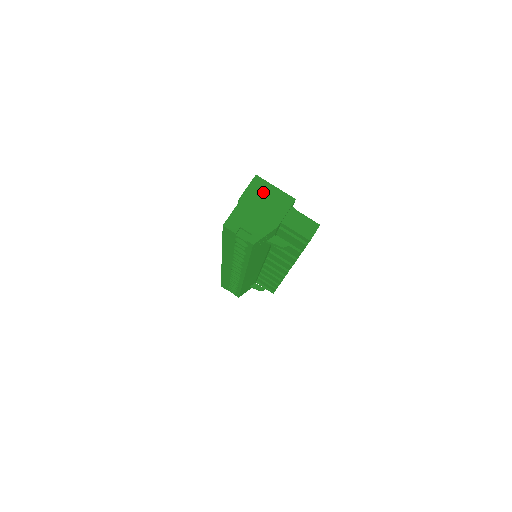
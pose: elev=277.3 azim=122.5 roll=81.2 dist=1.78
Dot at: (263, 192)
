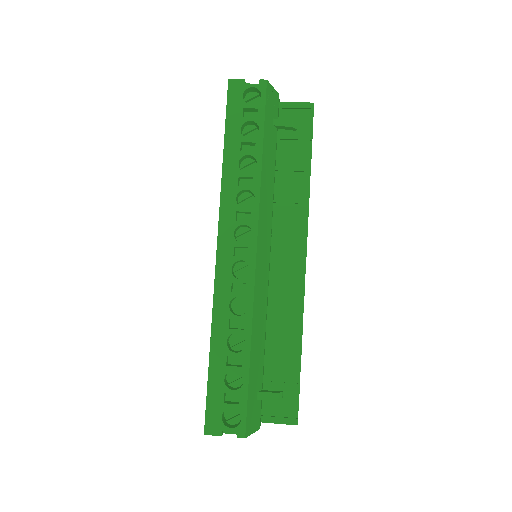
Dot at: occluded
